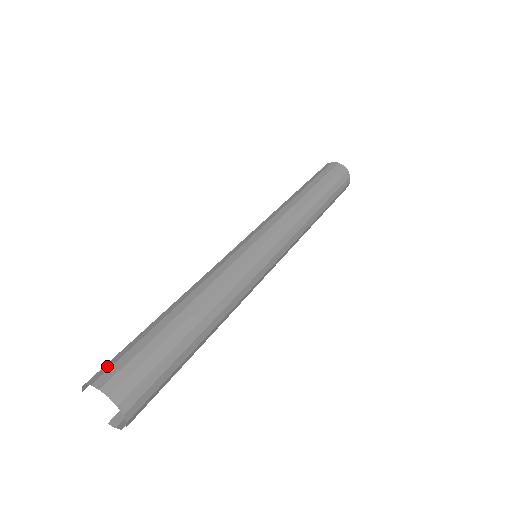
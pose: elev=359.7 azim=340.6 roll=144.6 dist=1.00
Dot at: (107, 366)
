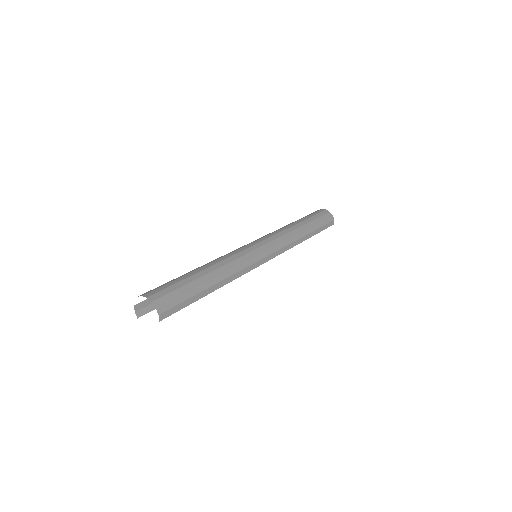
Dot at: occluded
